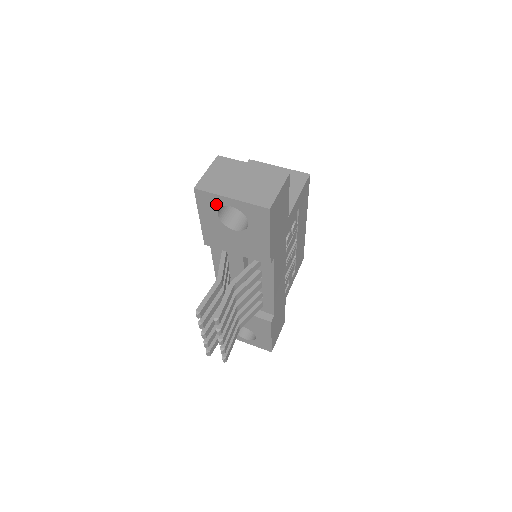
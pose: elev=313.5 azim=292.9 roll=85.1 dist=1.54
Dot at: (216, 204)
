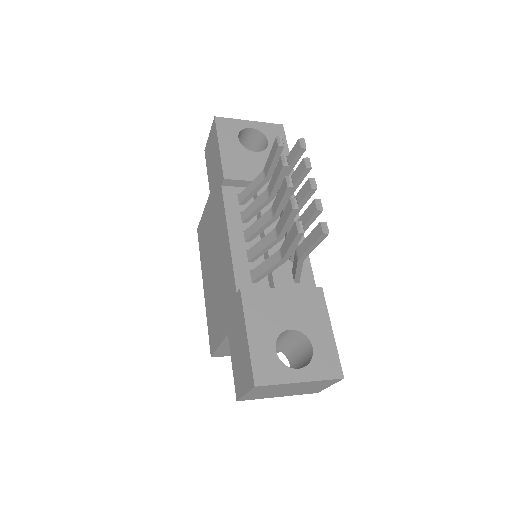
Dot at: (236, 128)
